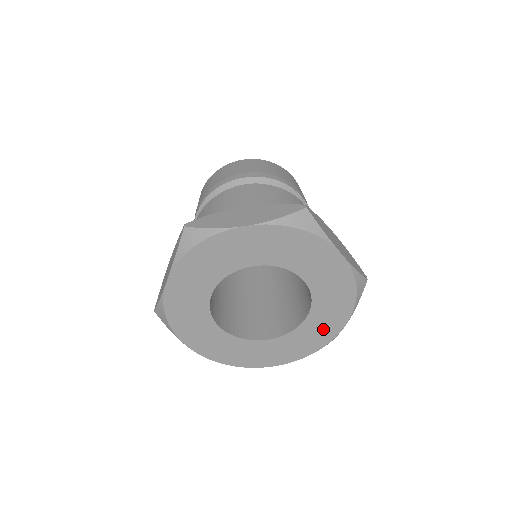
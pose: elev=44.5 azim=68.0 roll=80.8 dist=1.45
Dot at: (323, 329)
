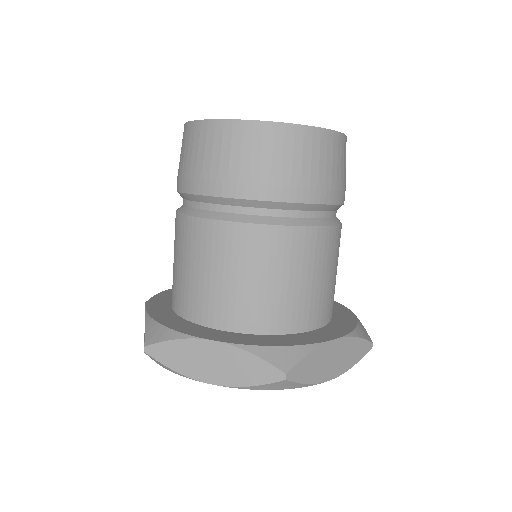
Dot at: occluded
